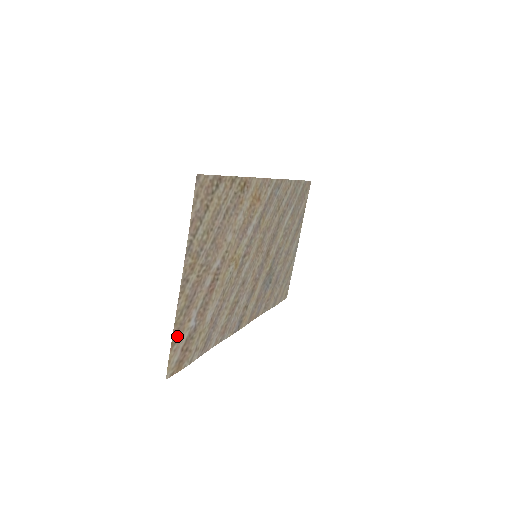
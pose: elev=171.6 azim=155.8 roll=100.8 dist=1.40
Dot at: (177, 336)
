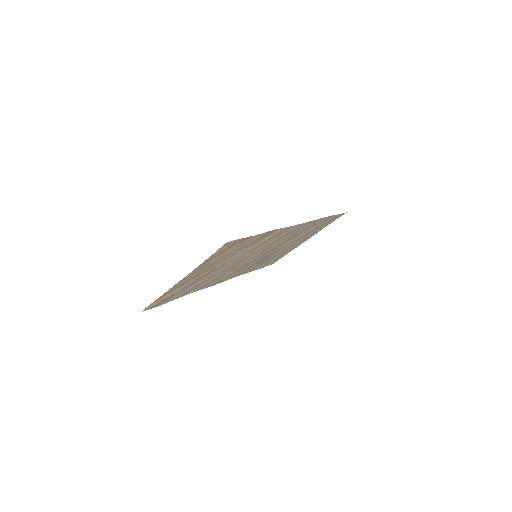
Dot at: (162, 297)
